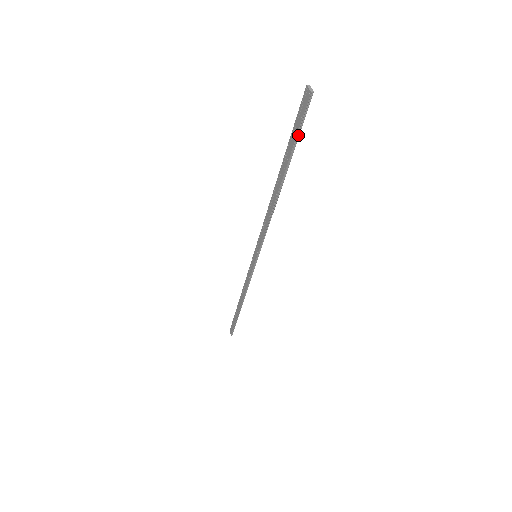
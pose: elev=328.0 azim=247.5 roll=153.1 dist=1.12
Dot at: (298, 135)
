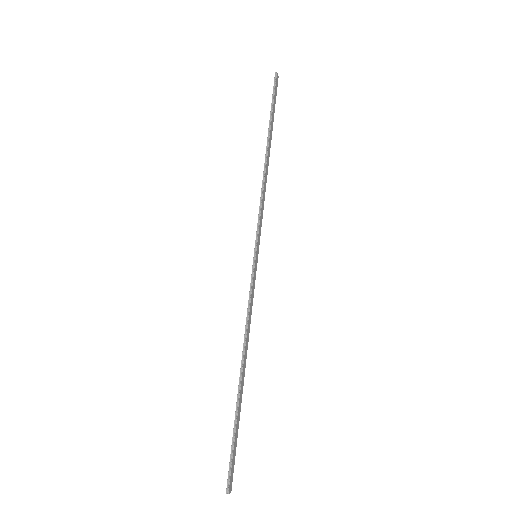
Dot at: (273, 102)
